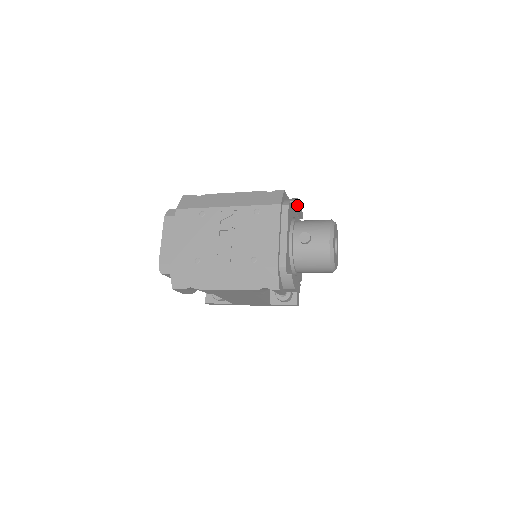
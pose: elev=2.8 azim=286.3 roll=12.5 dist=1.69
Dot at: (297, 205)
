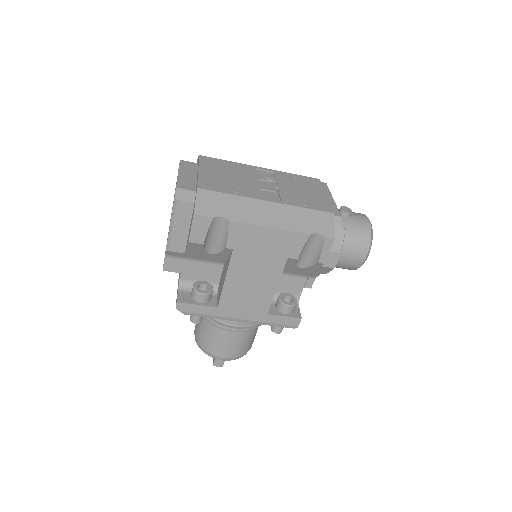
Dot at: occluded
